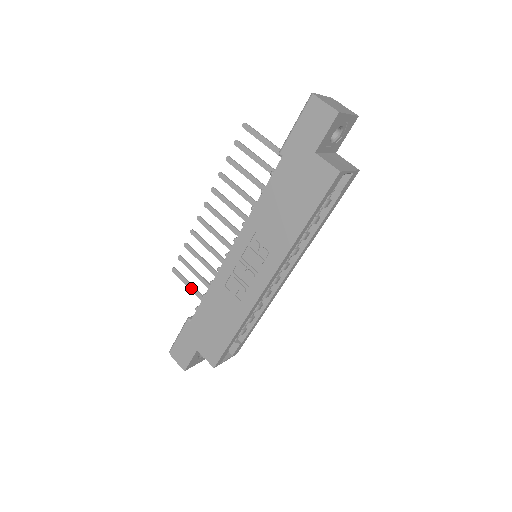
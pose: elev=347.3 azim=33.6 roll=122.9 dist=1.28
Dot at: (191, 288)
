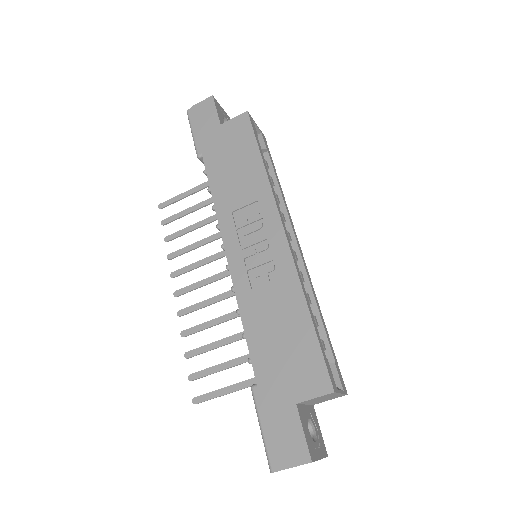
Dot at: (230, 390)
